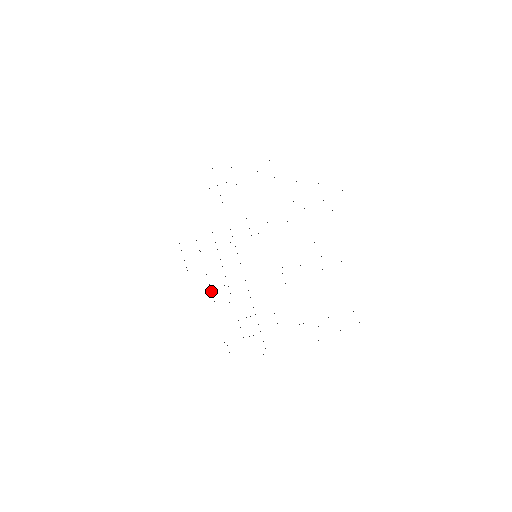
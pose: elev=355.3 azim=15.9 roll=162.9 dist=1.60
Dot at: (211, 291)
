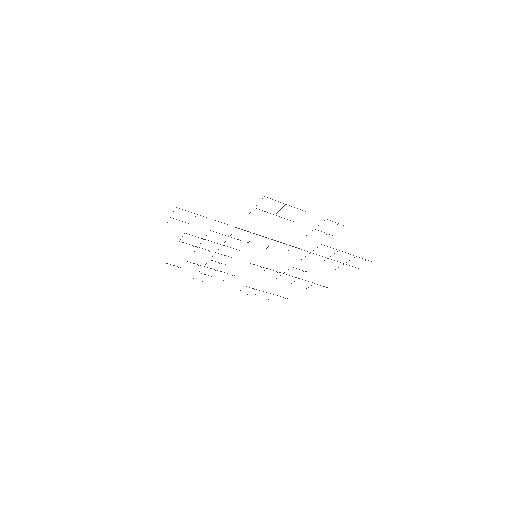
Dot at: occluded
